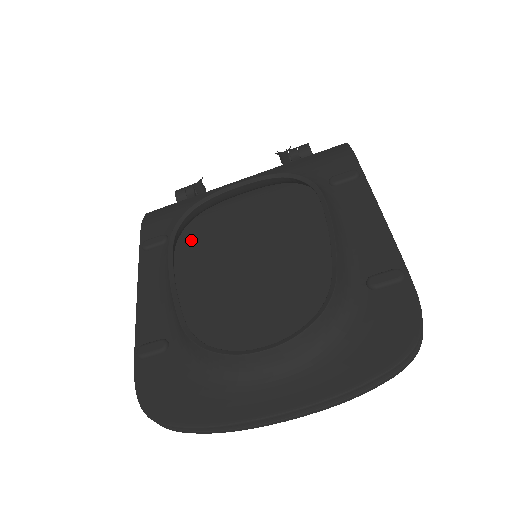
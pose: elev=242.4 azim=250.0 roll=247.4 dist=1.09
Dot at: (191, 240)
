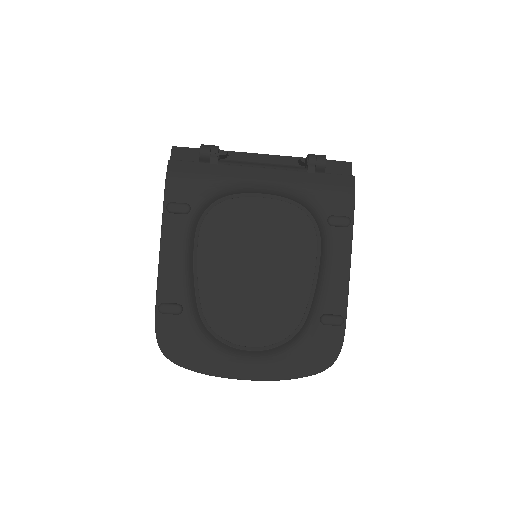
Dot at: (208, 213)
